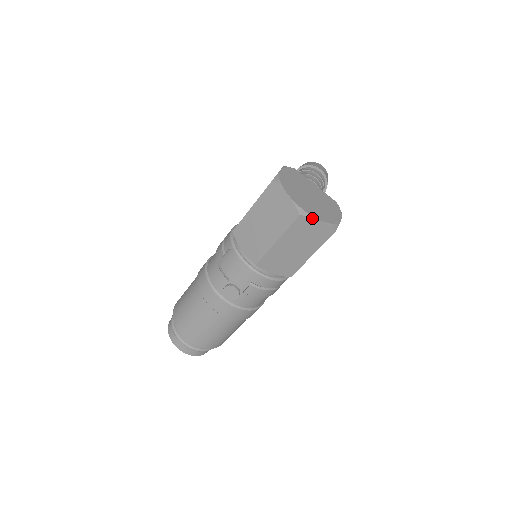
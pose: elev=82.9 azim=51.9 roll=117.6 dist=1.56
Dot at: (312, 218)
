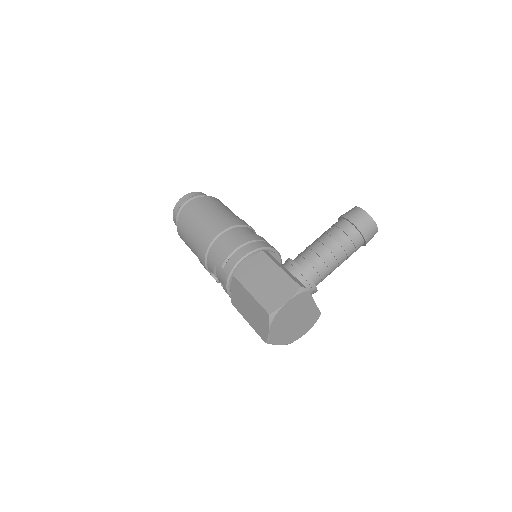
Dot at: (274, 344)
